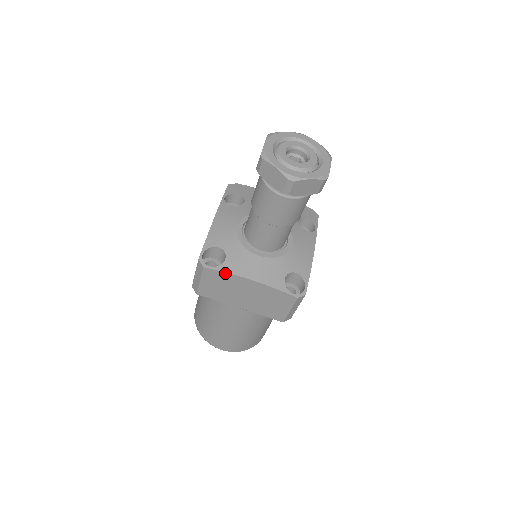
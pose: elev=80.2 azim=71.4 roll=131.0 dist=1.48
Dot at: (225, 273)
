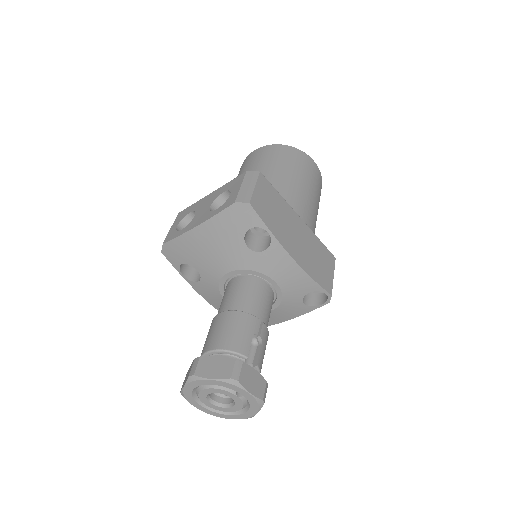
Dot at: occluded
